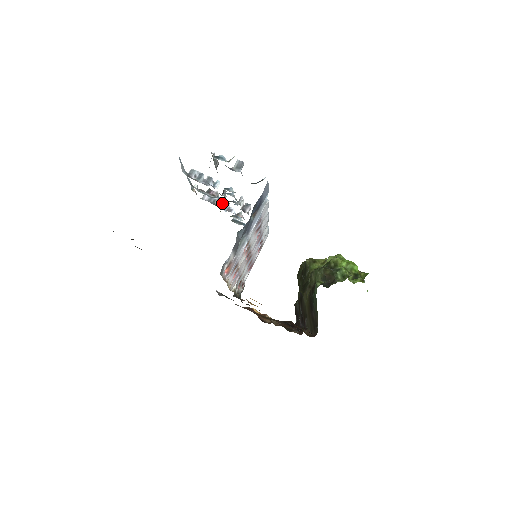
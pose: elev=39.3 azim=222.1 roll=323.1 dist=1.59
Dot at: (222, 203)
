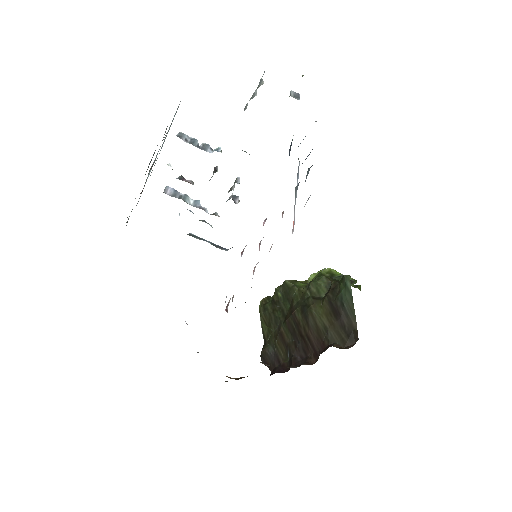
Dot at: (190, 201)
